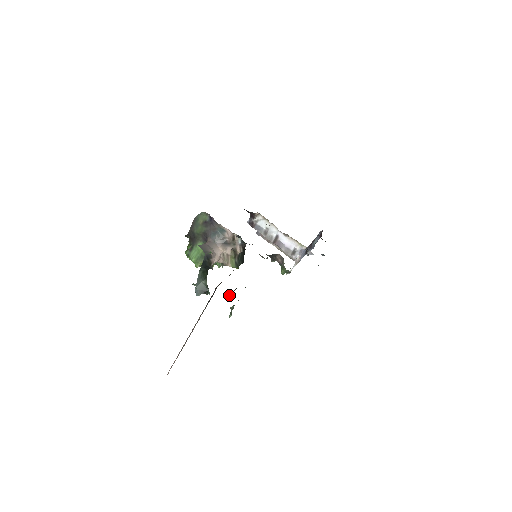
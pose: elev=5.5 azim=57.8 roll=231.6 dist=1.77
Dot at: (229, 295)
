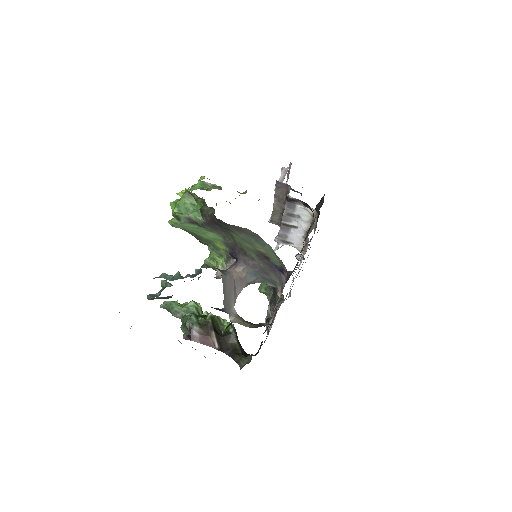
Dot at: (197, 337)
